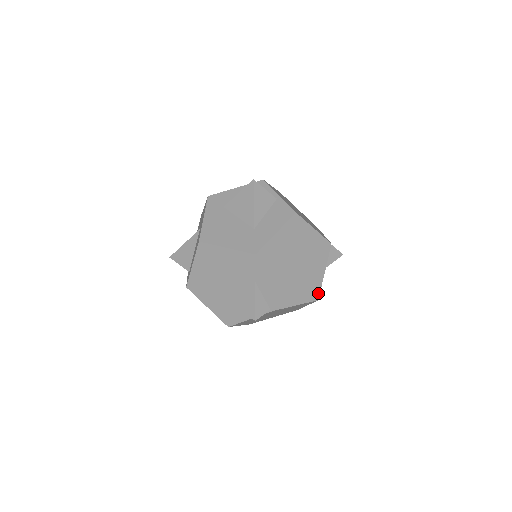
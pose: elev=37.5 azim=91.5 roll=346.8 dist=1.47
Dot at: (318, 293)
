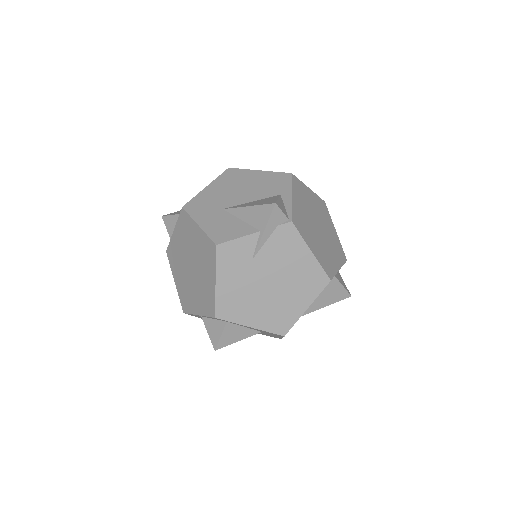
Dot at: (331, 275)
